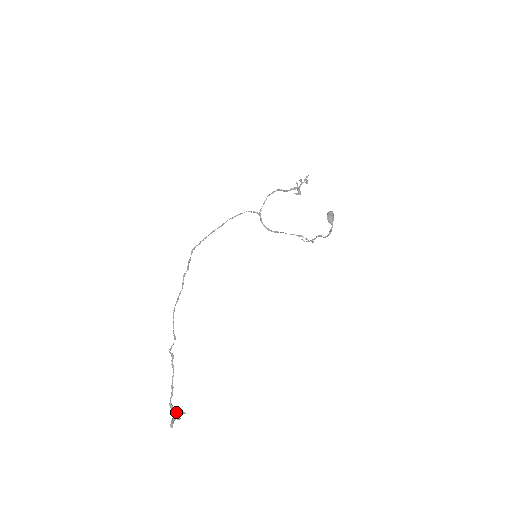
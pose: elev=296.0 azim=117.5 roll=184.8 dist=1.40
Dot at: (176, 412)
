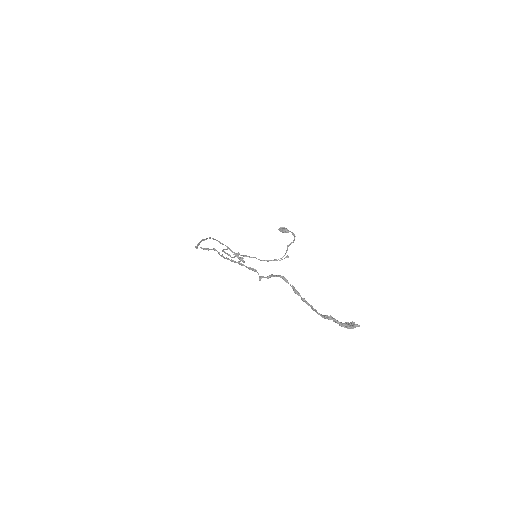
Dot at: (341, 323)
